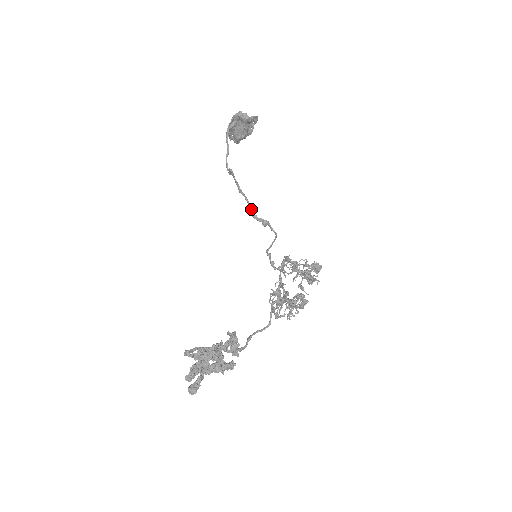
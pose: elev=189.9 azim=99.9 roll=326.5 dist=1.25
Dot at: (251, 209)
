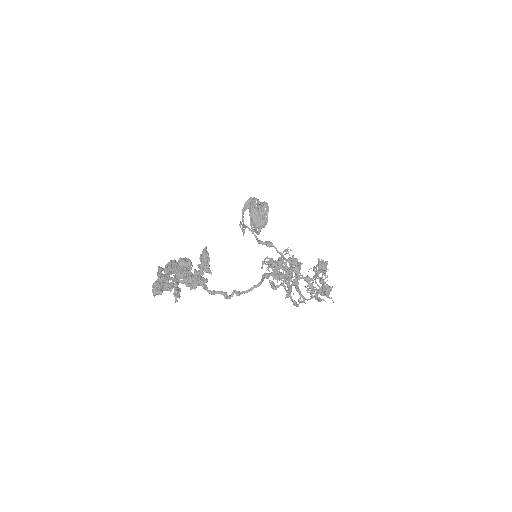
Dot at: (256, 237)
